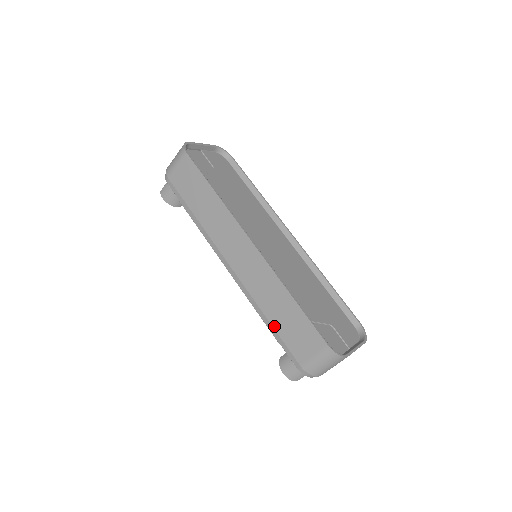
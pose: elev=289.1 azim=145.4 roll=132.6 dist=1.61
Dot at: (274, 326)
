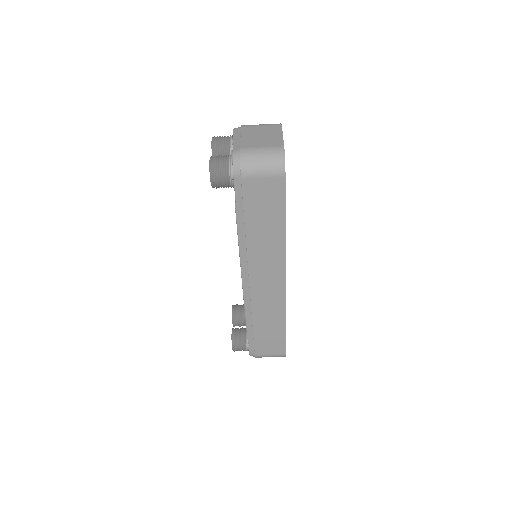
Dot at: (255, 331)
